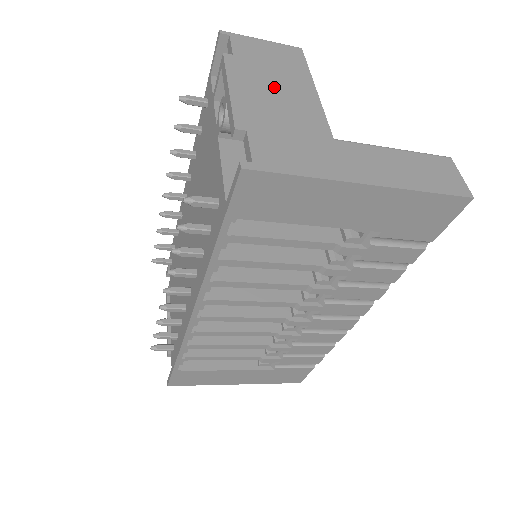
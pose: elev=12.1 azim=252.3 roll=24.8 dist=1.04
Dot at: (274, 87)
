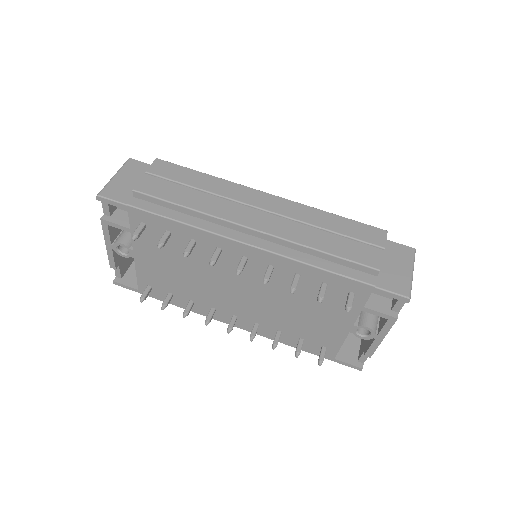
Dot at: occluded
